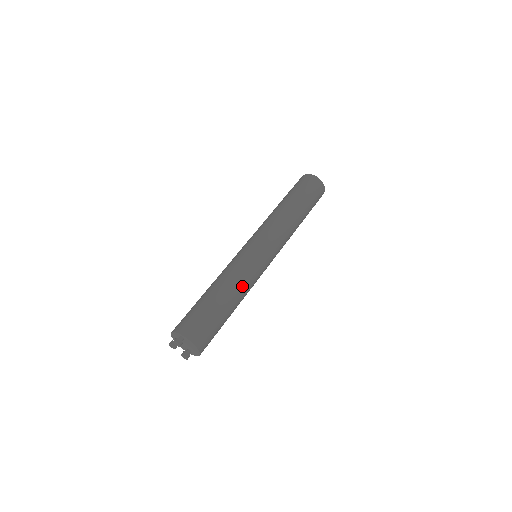
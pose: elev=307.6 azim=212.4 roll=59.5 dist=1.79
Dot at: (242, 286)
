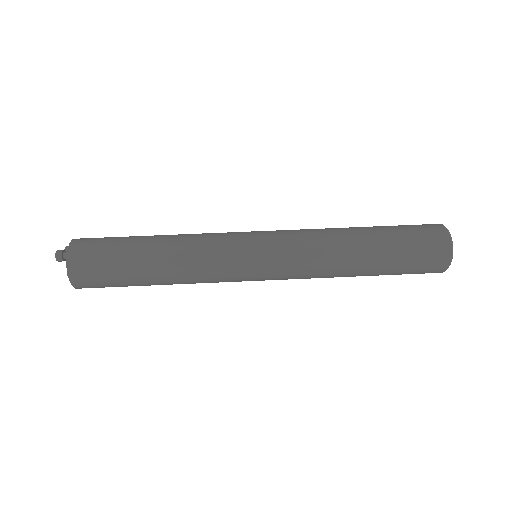
Dot at: (187, 272)
